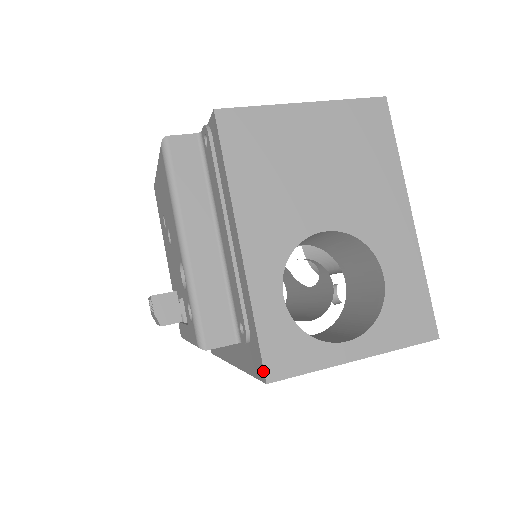
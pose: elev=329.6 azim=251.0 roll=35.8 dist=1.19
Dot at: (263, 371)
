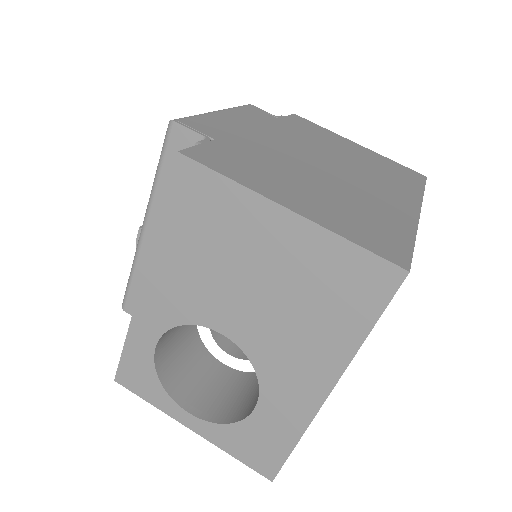
Dot at: (117, 372)
